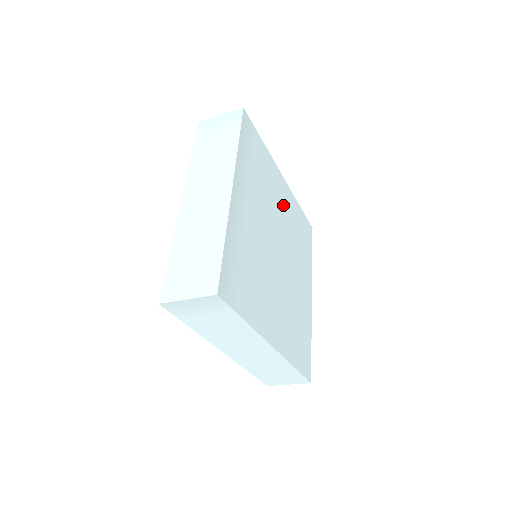
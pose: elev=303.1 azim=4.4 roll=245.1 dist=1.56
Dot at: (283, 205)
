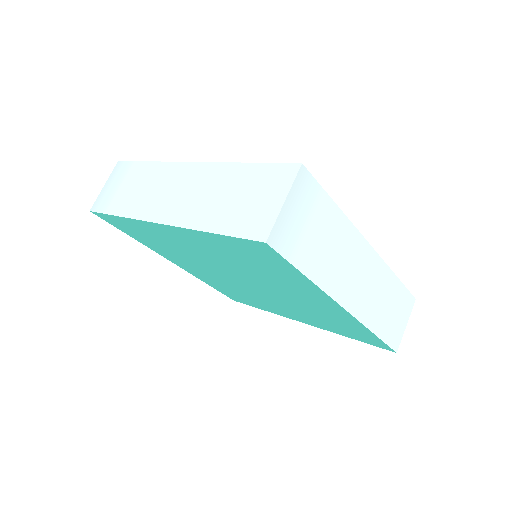
Dot at: occluded
